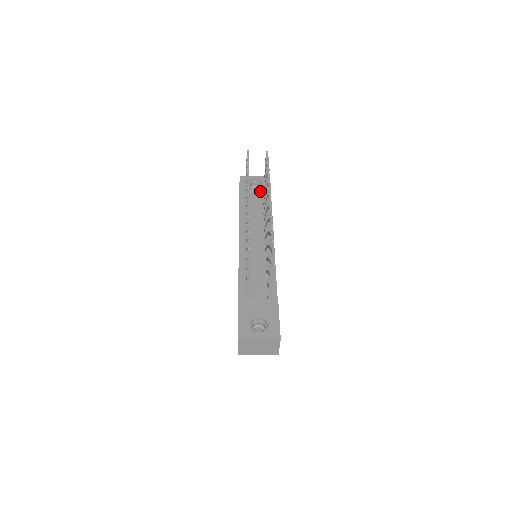
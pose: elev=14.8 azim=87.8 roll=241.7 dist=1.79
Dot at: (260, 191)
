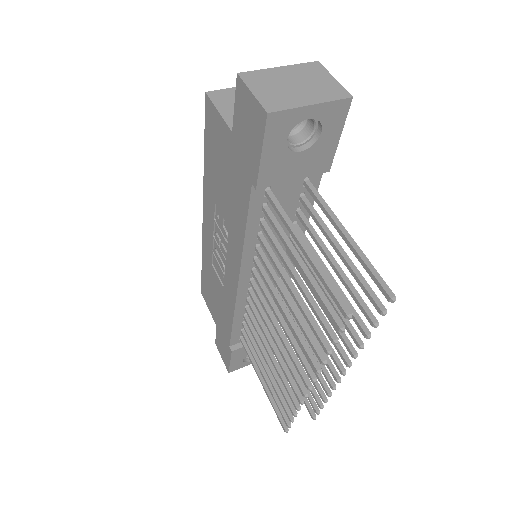
Dot at: (309, 164)
